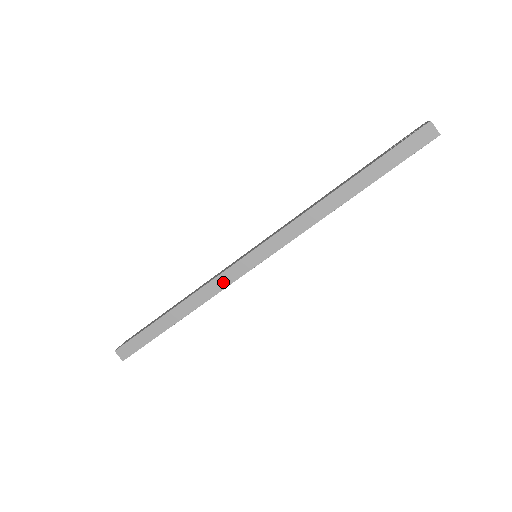
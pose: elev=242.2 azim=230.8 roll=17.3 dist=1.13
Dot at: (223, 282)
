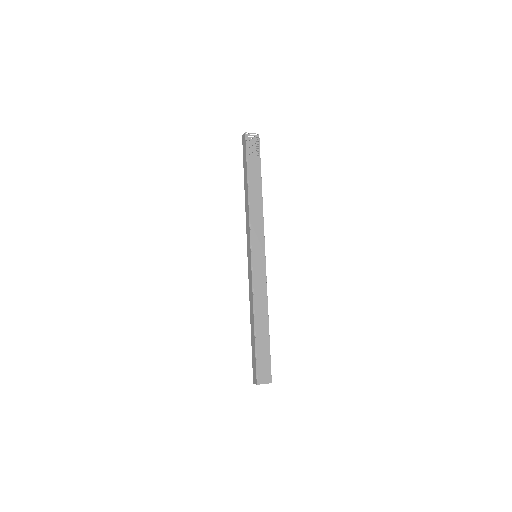
Dot at: (251, 282)
